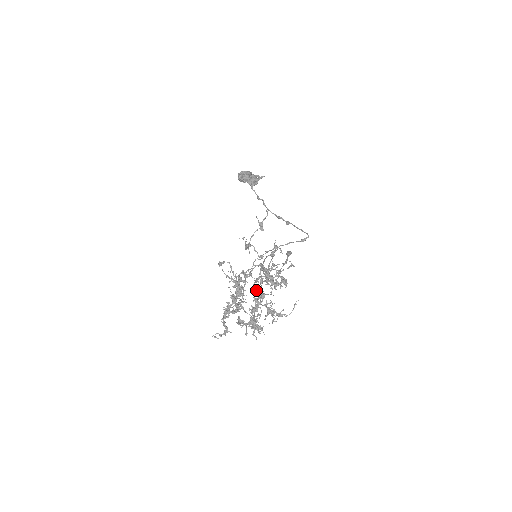
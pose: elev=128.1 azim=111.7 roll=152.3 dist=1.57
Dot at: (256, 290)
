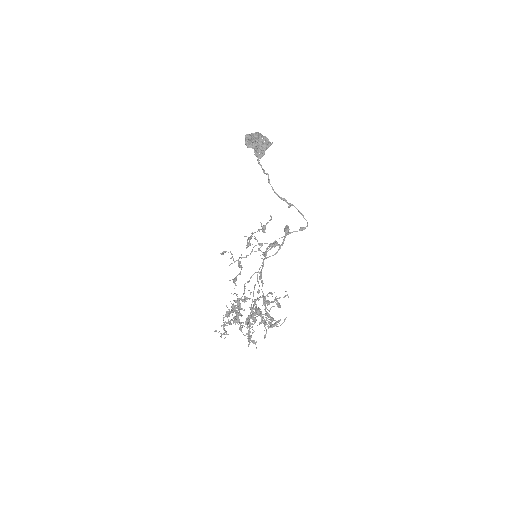
Dot at: (254, 319)
